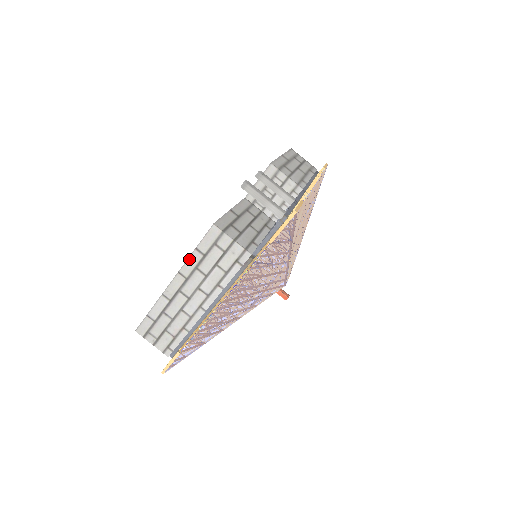
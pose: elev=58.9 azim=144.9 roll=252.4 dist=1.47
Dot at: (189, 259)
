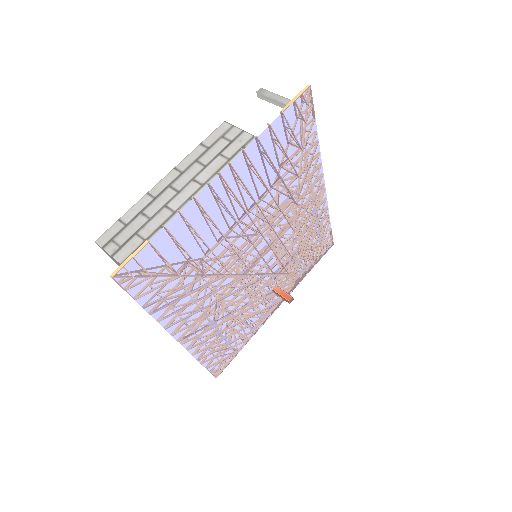
Dot at: (190, 154)
